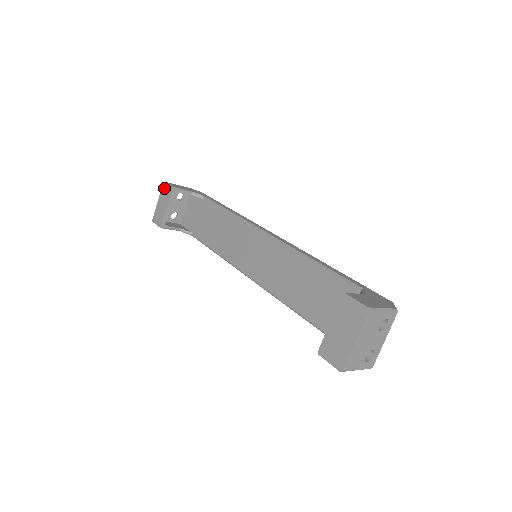
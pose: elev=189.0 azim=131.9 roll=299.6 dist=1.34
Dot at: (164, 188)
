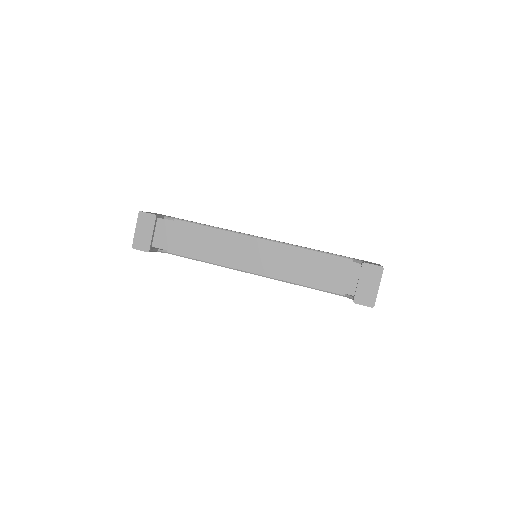
Dot at: (142, 217)
